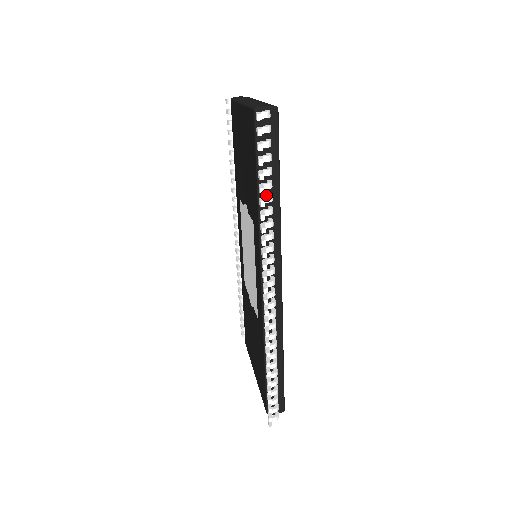
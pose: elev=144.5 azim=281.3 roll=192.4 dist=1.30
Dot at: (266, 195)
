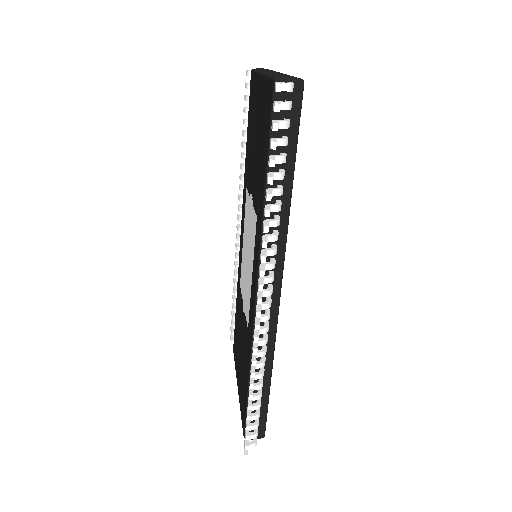
Dot at: (275, 187)
